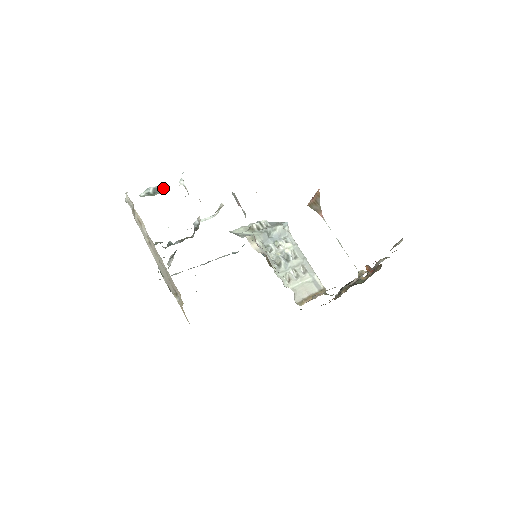
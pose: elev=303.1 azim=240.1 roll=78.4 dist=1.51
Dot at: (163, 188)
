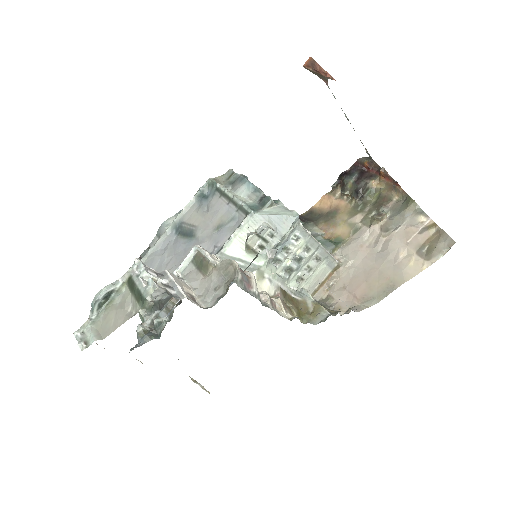
Dot at: (116, 286)
